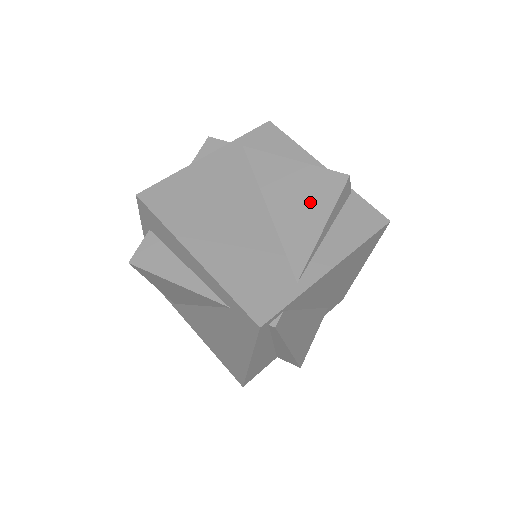
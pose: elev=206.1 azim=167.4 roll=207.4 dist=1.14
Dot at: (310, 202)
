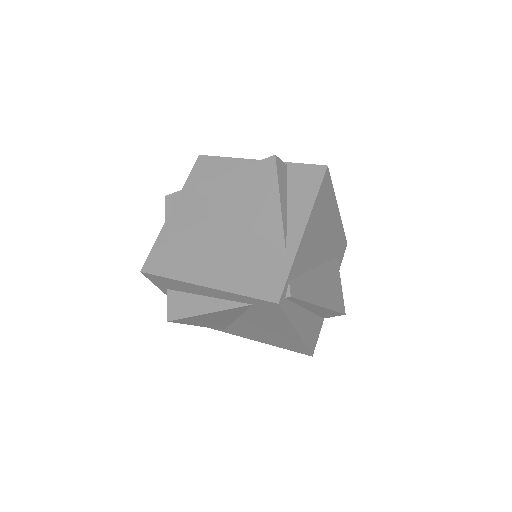
Dot at: (260, 193)
